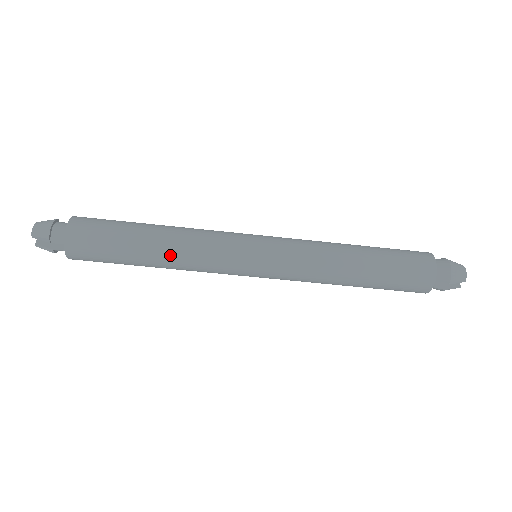
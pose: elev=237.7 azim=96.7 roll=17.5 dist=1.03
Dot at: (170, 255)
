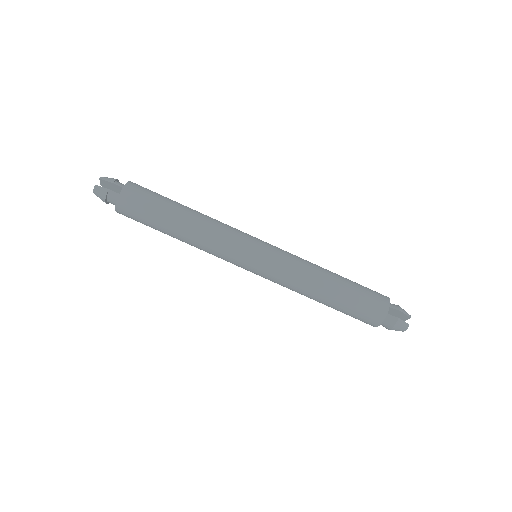
Dot at: (201, 216)
